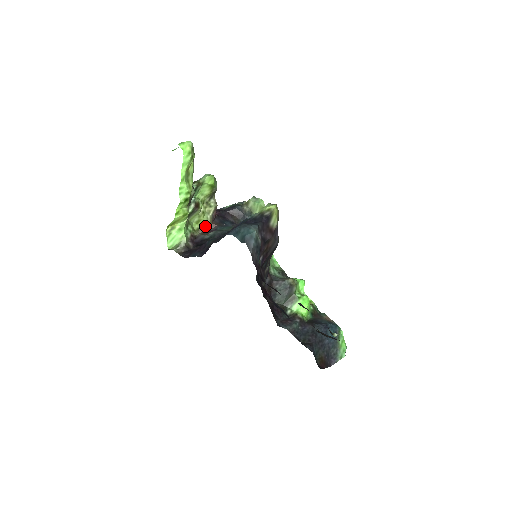
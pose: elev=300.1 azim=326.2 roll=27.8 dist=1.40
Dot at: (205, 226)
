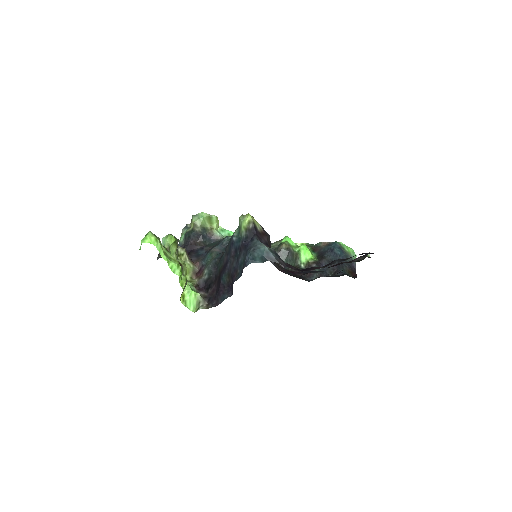
Dot at: (193, 271)
